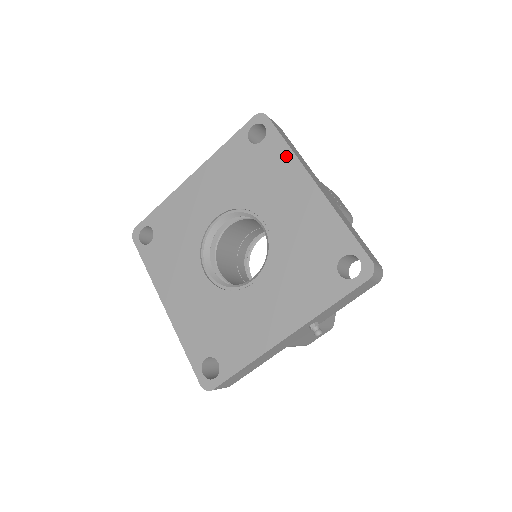
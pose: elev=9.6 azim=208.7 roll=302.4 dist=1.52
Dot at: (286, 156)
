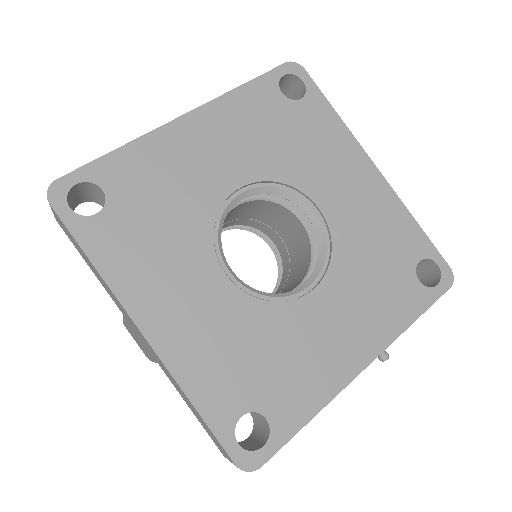
Dot at: (337, 127)
